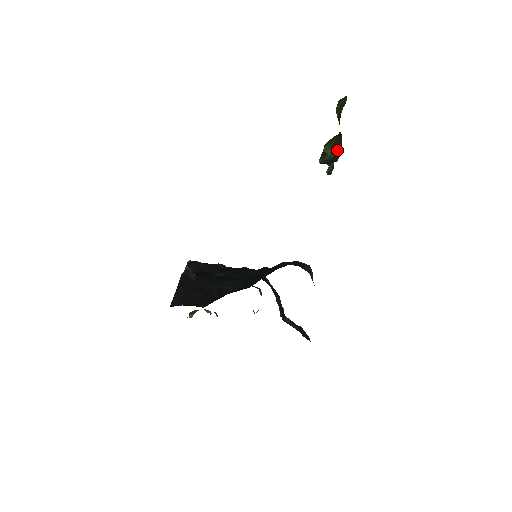
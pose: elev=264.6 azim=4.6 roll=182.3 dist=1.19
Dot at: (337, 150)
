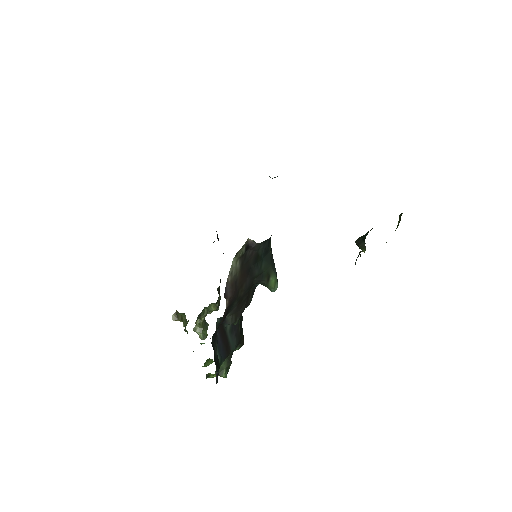
Dot at: (371, 229)
